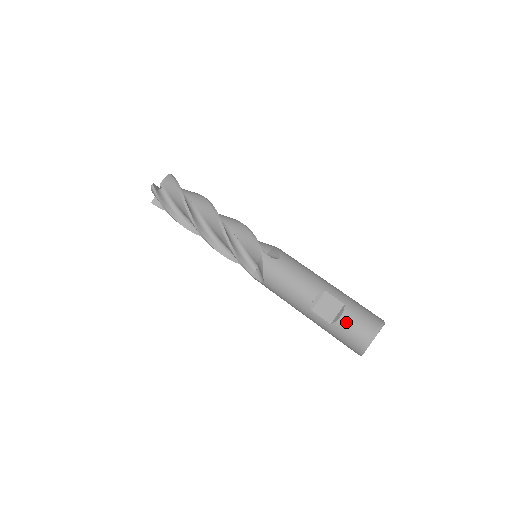
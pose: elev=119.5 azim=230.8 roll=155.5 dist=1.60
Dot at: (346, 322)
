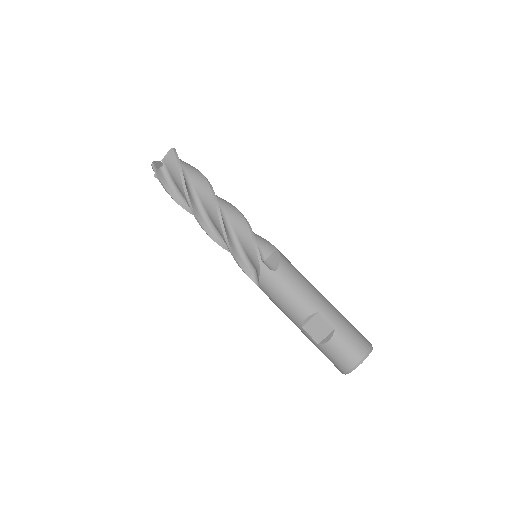
Dot at: (333, 347)
